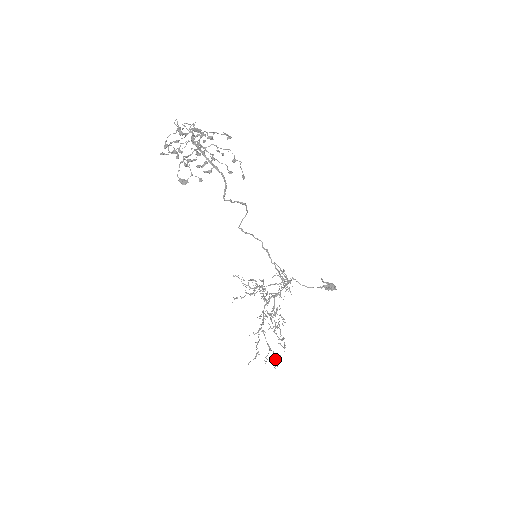
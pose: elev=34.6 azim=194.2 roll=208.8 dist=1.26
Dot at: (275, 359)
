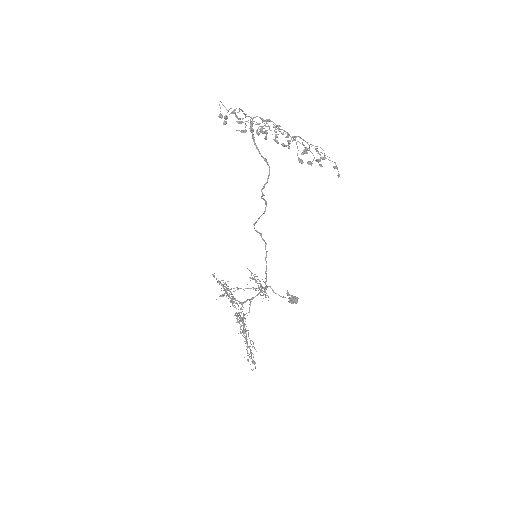
Dot at: (254, 361)
